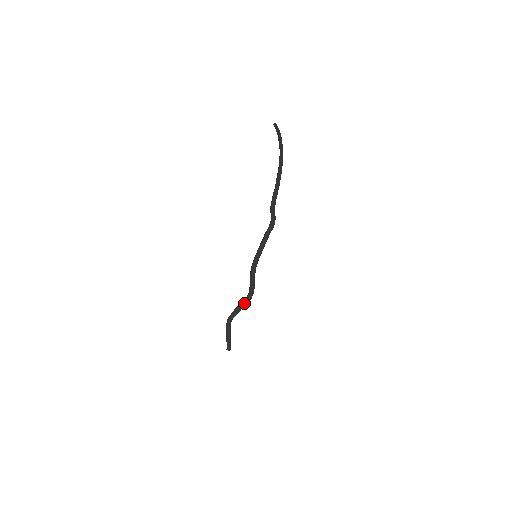
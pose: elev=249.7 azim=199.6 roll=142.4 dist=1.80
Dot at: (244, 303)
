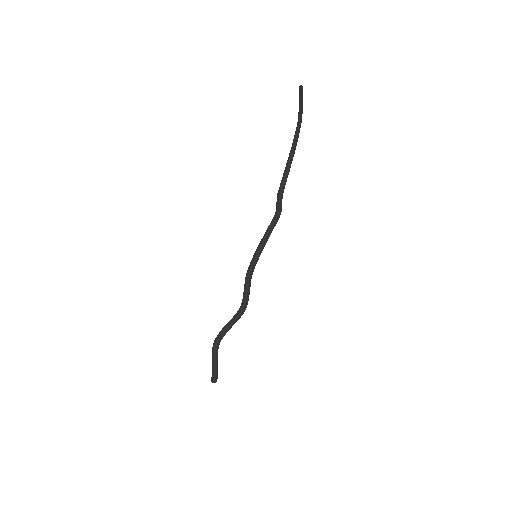
Dot at: (236, 318)
